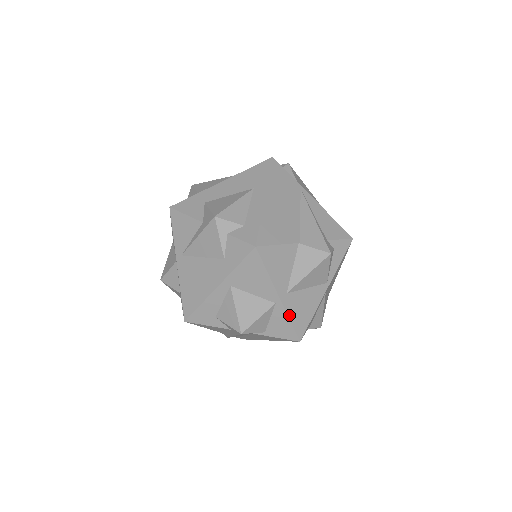
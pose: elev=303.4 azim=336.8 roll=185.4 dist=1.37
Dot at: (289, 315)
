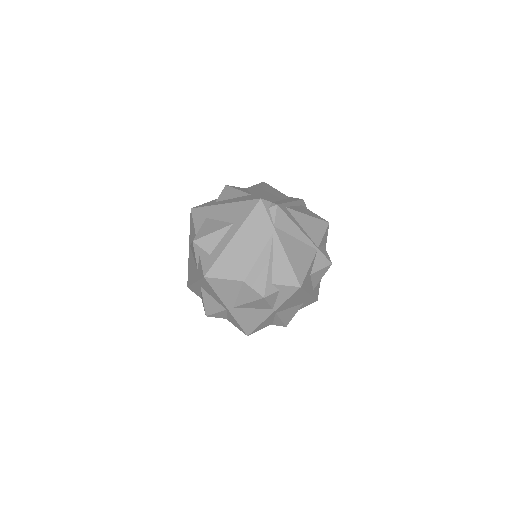
Dot at: (237, 320)
